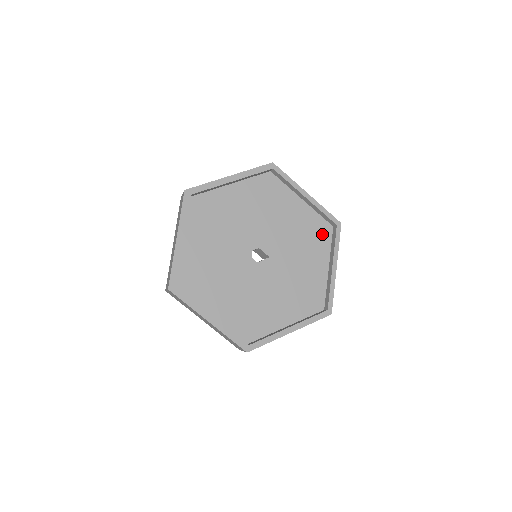
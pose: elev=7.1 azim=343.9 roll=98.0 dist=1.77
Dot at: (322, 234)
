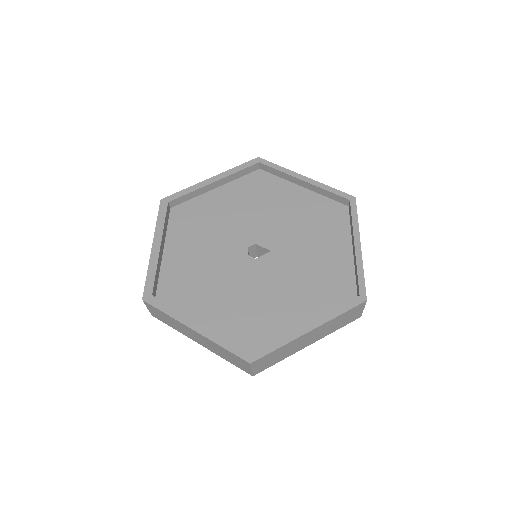
Dot at: (335, 216)
